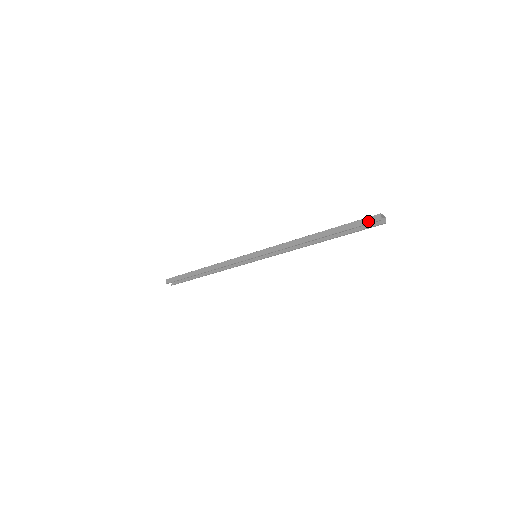
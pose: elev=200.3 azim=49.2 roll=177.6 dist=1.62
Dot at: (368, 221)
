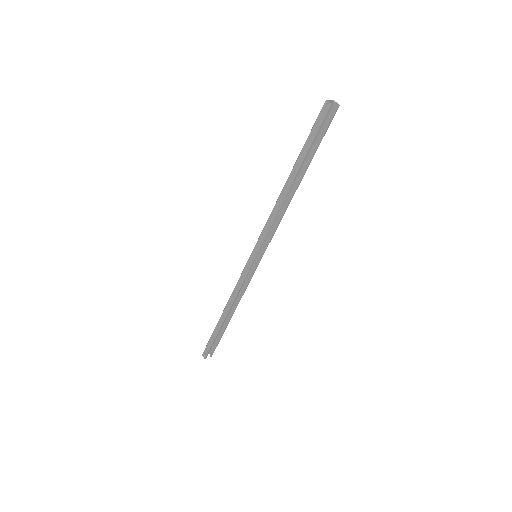
Dot at: (321, 119)
